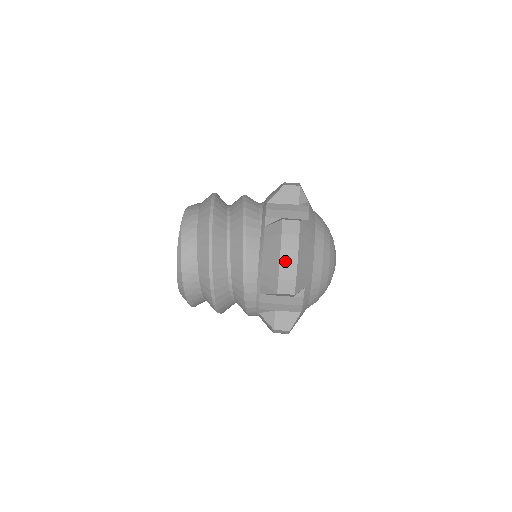
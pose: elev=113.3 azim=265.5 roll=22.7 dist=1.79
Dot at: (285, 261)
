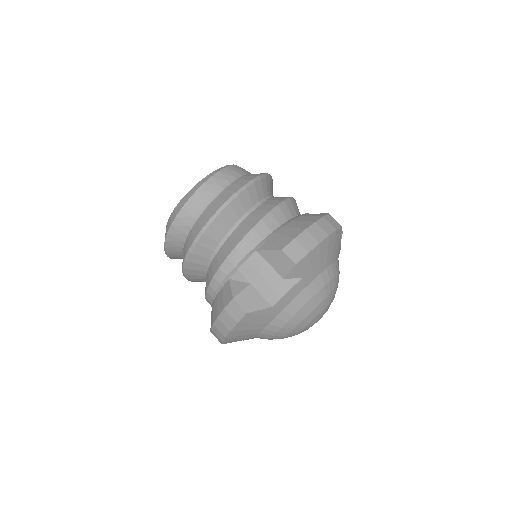
Dot at: (312, 232)
